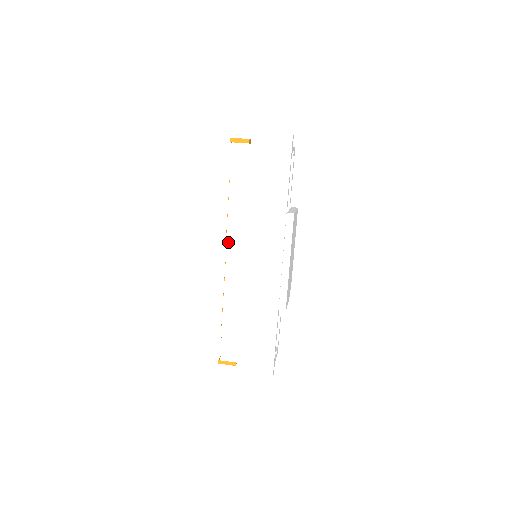
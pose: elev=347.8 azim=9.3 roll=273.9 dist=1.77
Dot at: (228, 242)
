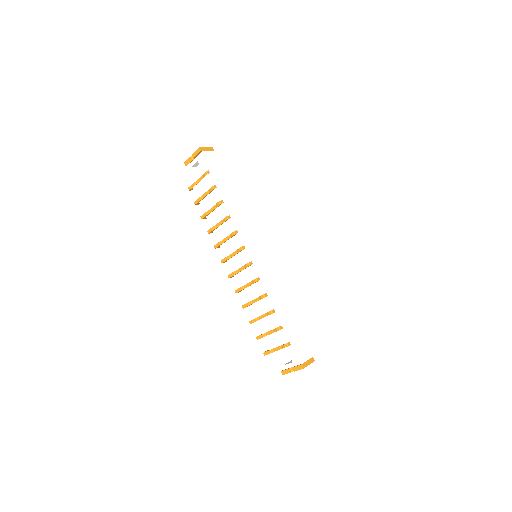
Dot at: (245, 238)
